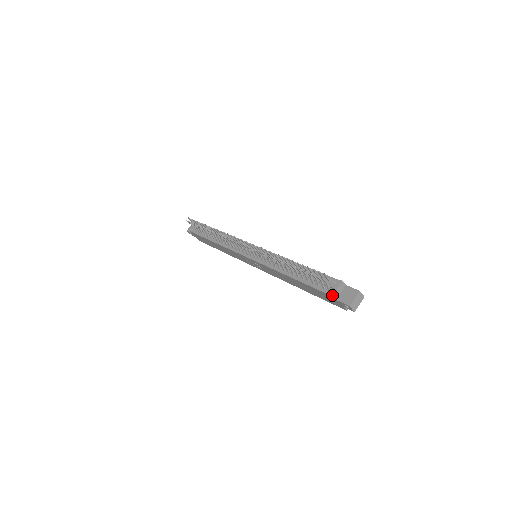
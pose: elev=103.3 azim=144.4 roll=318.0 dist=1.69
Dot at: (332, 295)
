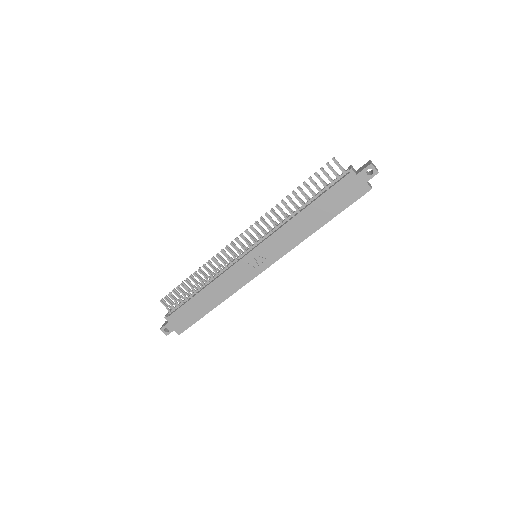
Dot at: (351, 168)
